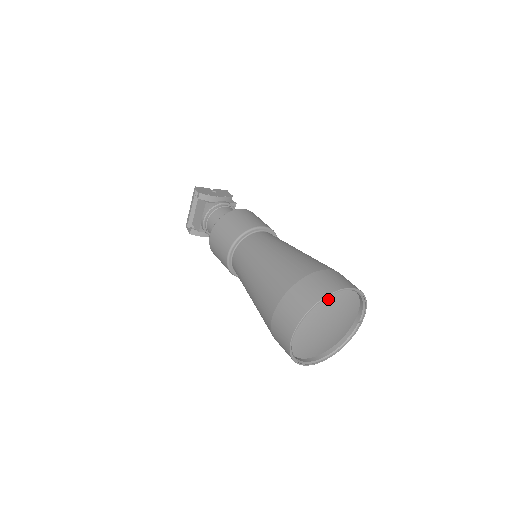
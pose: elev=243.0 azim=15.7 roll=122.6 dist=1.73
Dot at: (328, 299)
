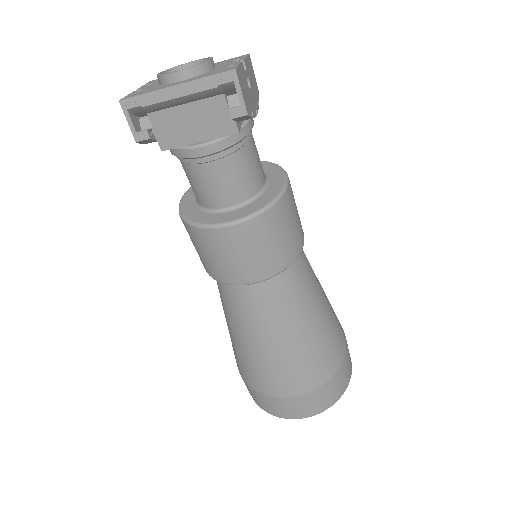
Dot at: occluded
